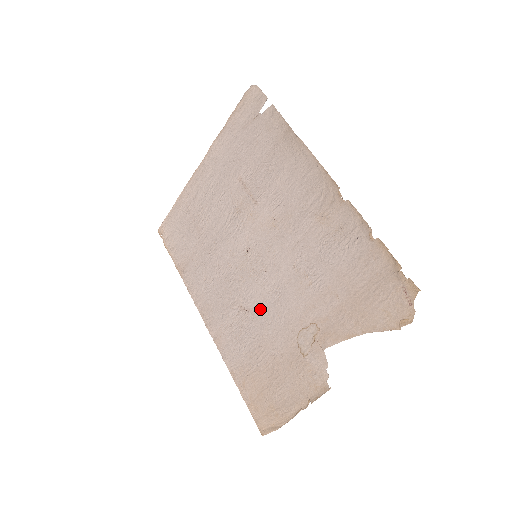
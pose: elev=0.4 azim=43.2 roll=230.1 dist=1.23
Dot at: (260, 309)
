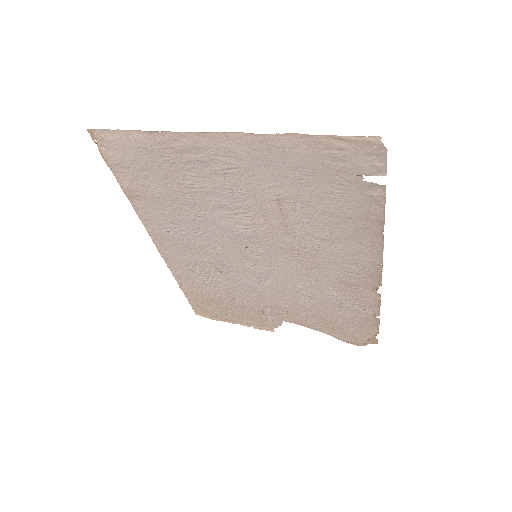
Dot at: (237, 279)
